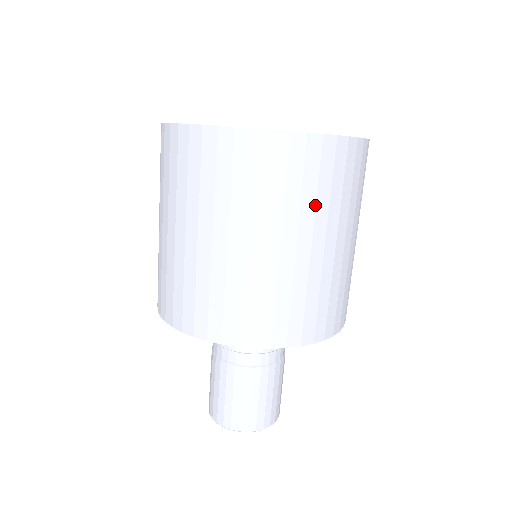
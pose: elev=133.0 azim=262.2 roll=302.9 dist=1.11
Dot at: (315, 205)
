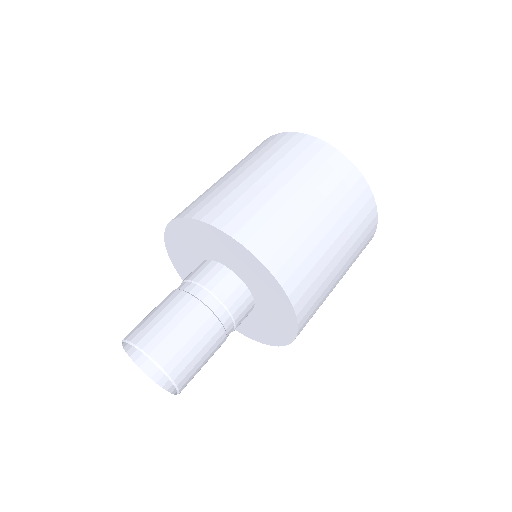
Dot at: (330, 192)
